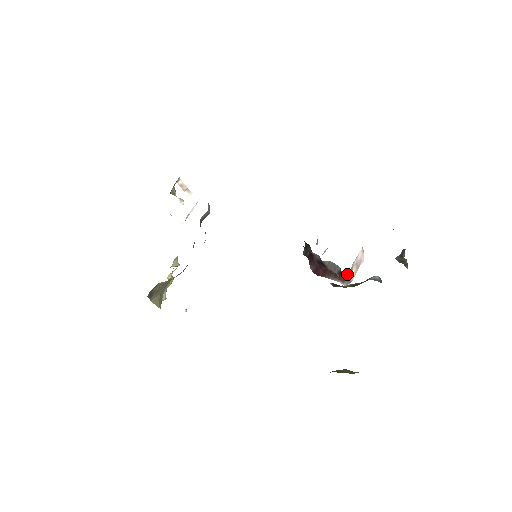
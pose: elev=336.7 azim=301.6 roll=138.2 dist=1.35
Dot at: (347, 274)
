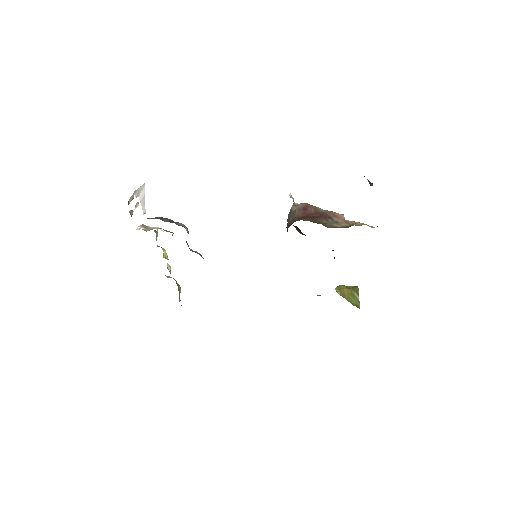
Dot at: occluded
